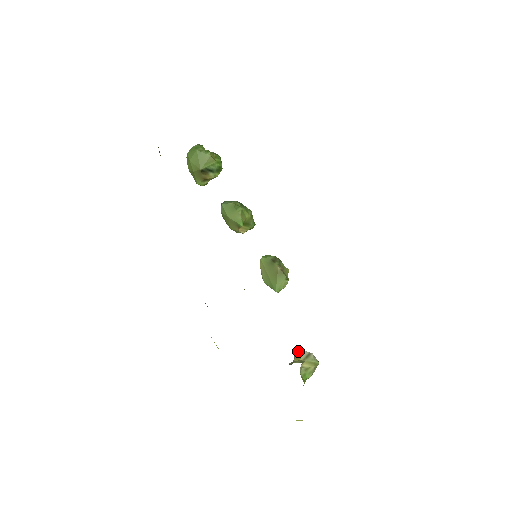
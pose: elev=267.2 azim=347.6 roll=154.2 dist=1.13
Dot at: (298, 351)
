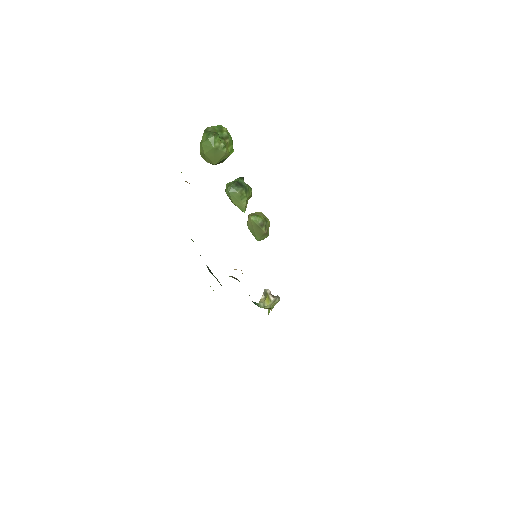
Dot at: (268, 295)
